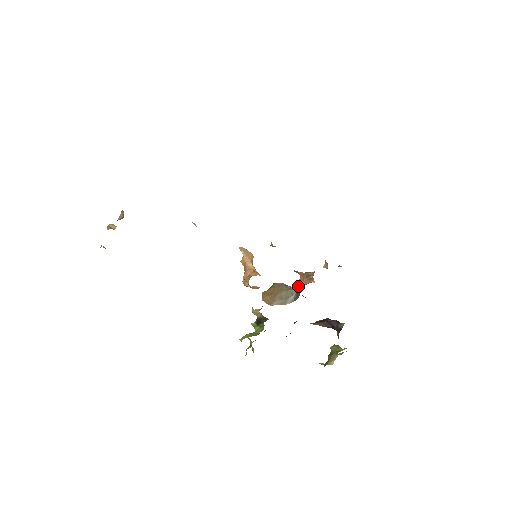
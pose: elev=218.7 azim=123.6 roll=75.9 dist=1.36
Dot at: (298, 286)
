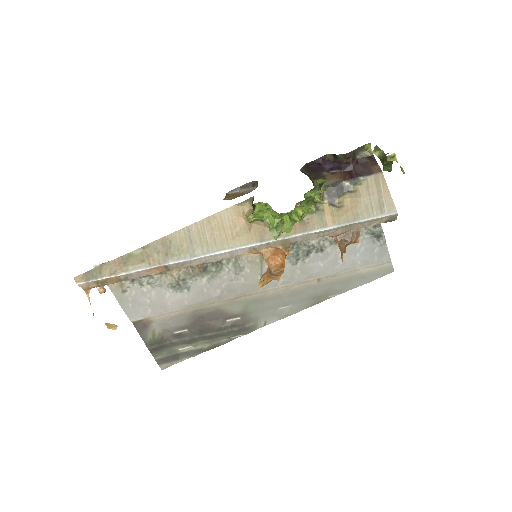
Dot at: occluded
